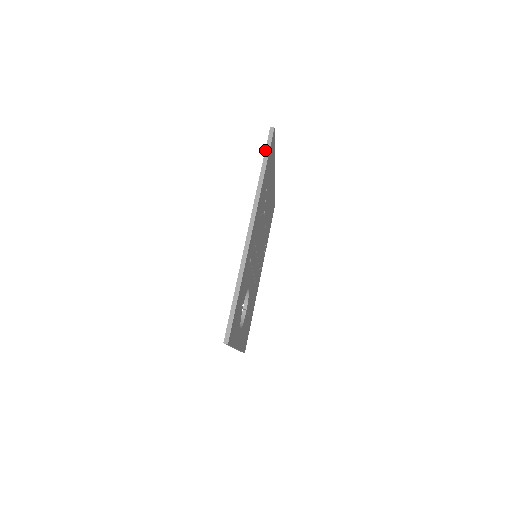
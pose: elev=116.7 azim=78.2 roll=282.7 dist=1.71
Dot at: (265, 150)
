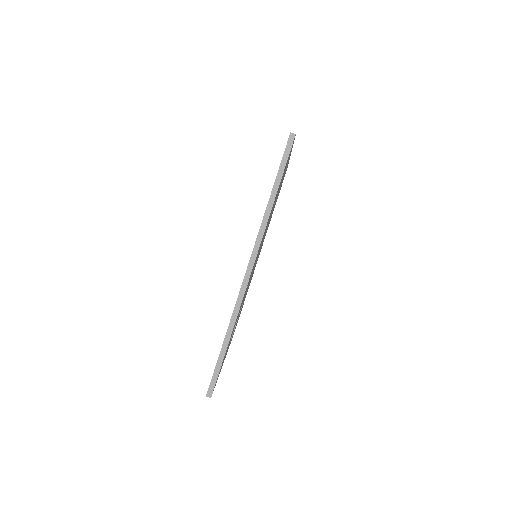
Dot at: (280, 165)
